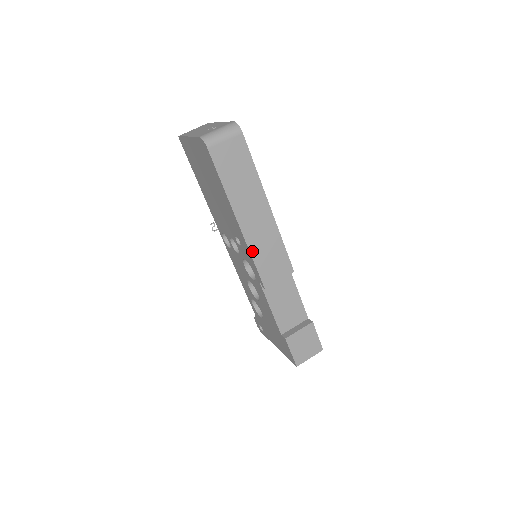
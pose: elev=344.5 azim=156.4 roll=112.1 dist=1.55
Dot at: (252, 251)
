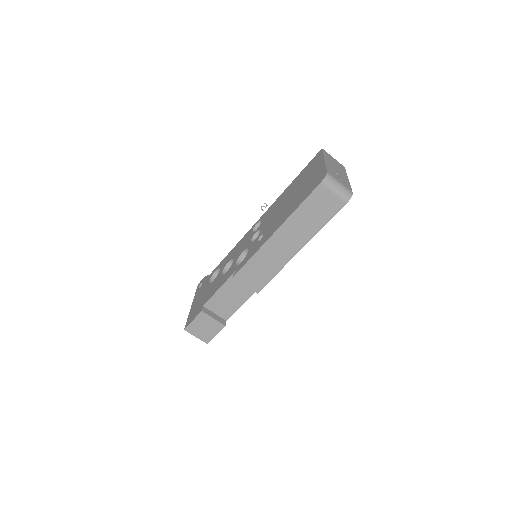
Dot at: (258, 254)
